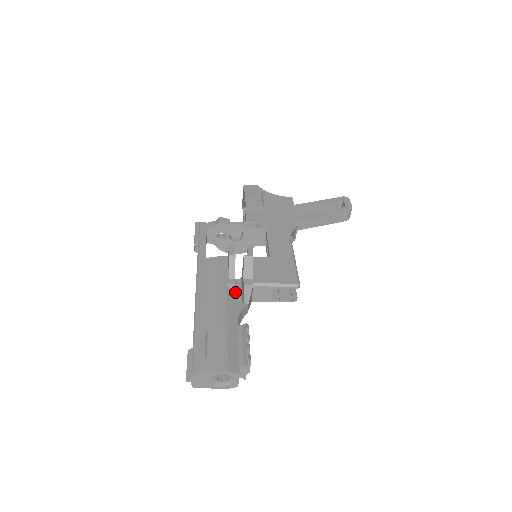
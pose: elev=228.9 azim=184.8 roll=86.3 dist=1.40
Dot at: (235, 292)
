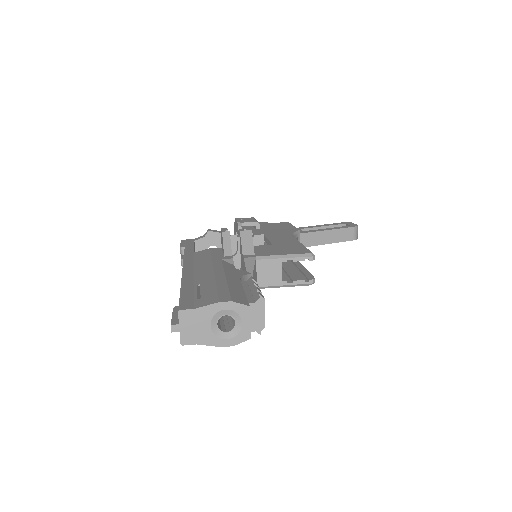
Dot at: occluded
